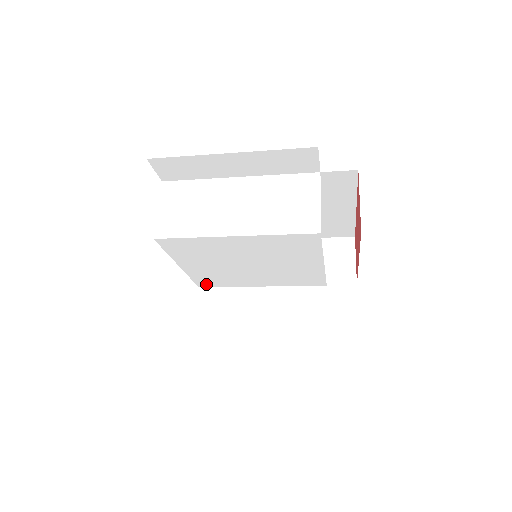
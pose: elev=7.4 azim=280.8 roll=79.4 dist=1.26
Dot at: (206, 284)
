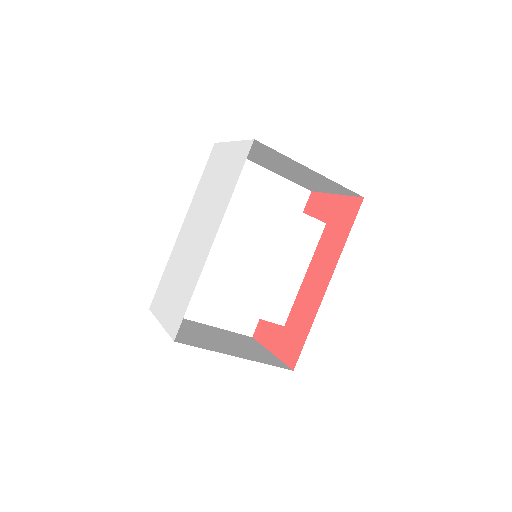
Dot at: occluded
